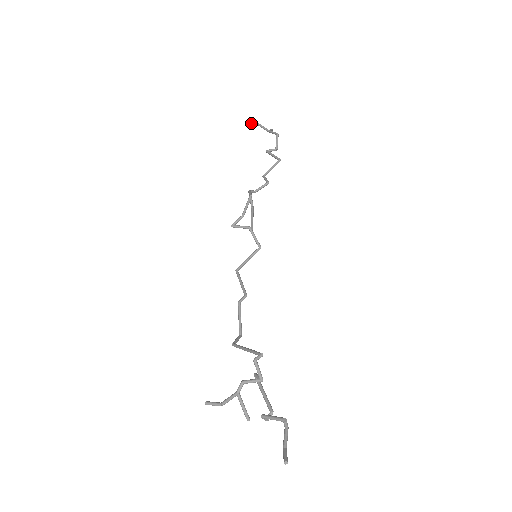
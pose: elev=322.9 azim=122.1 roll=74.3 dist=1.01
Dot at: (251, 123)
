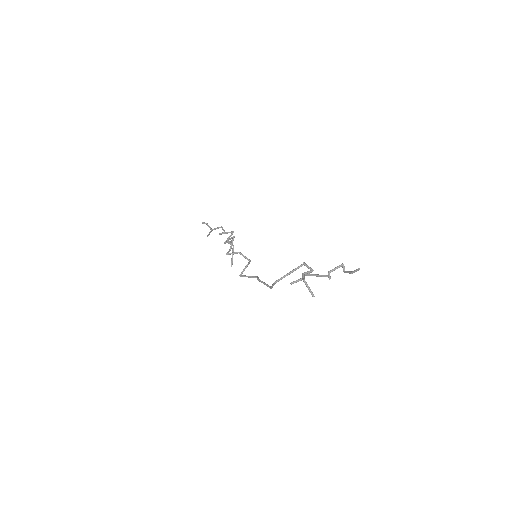
Dot at: (203, 223)
